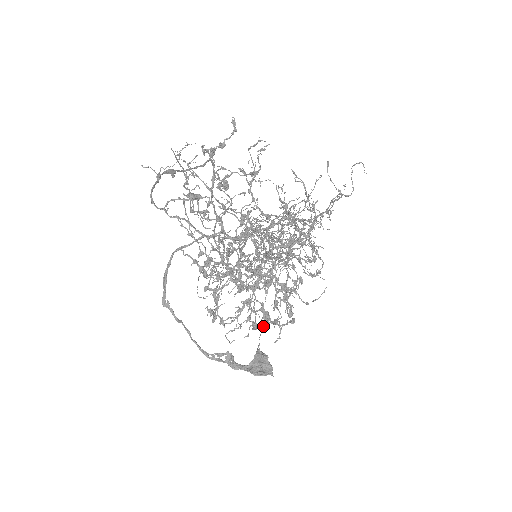
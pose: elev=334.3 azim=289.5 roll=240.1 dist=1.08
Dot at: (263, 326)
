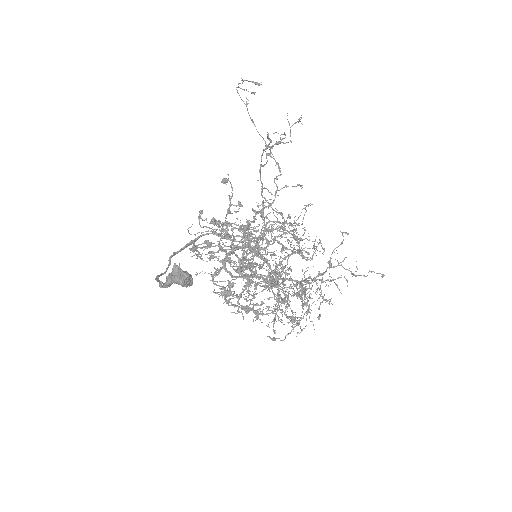
Dot at: (222, 181)
